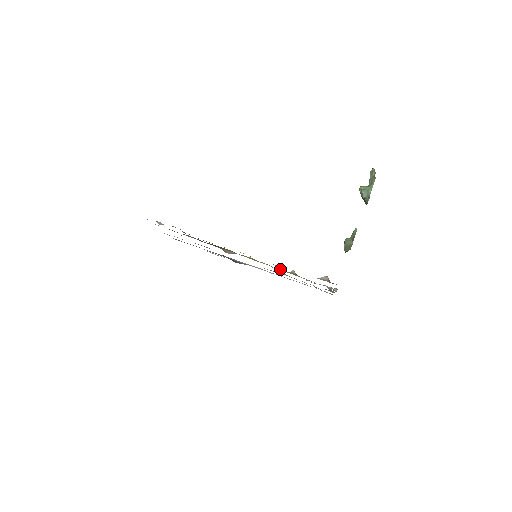
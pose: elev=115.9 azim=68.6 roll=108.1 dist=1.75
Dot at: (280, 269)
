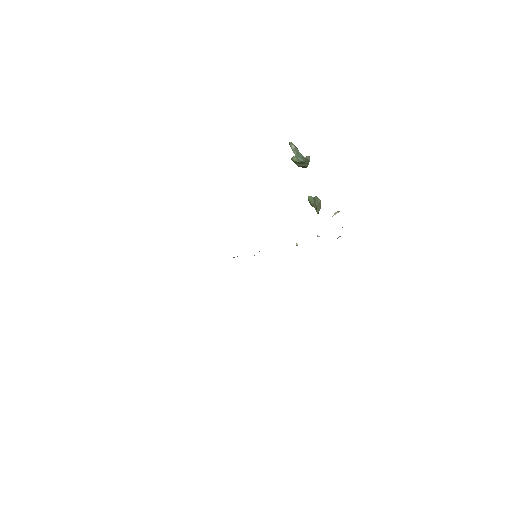
Dot at: occluded
